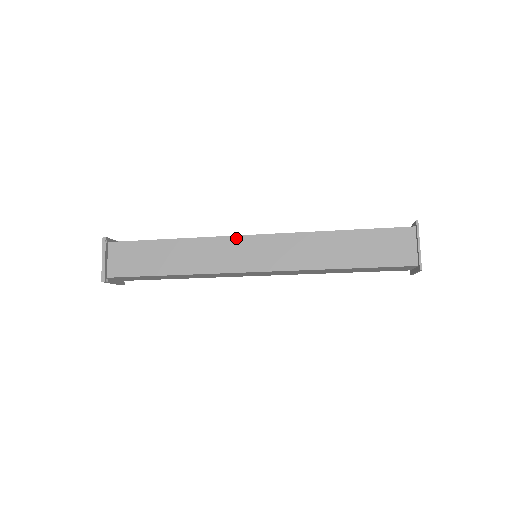
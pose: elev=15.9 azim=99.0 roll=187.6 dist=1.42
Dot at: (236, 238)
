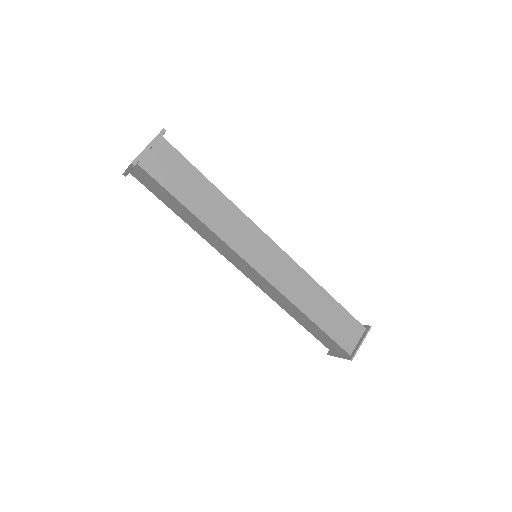
Dot at: (261, 233)
